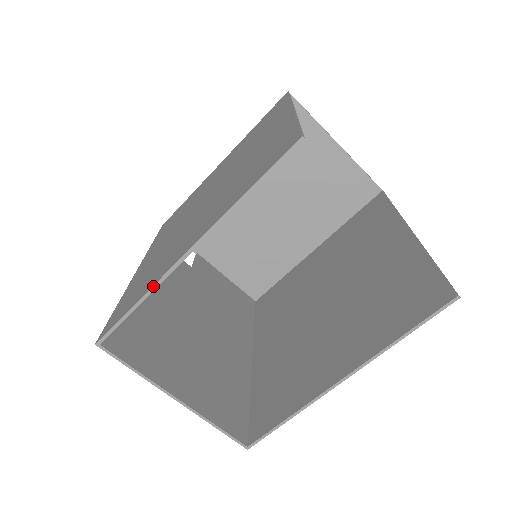
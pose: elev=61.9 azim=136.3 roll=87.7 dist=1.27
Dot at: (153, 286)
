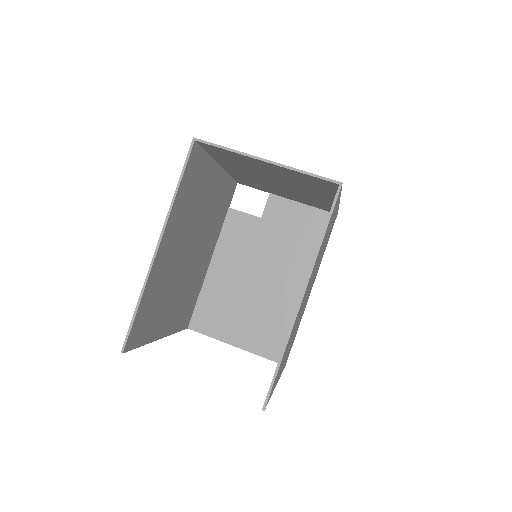
Dot at: (170, 334)
